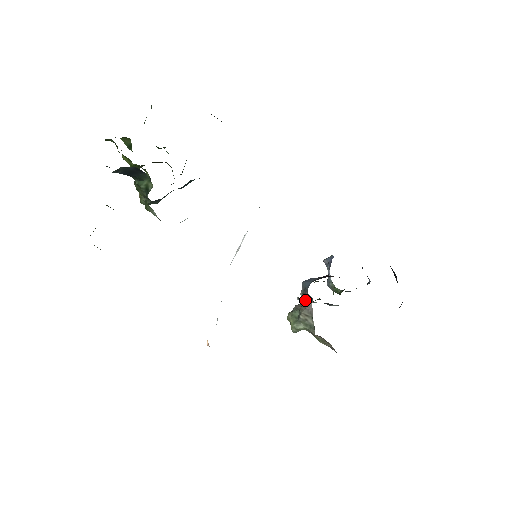
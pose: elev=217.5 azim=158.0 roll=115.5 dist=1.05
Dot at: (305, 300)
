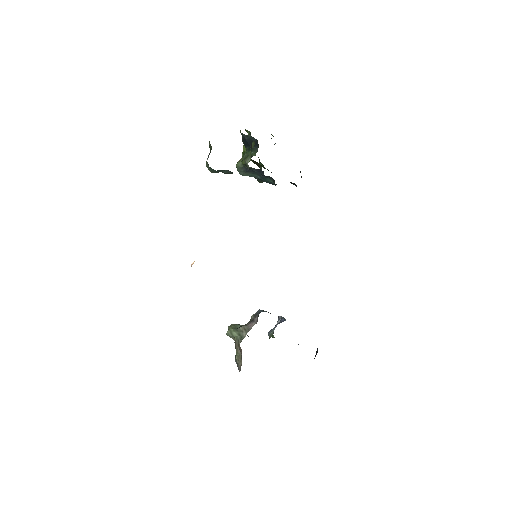
Dot at: (252, 320)
